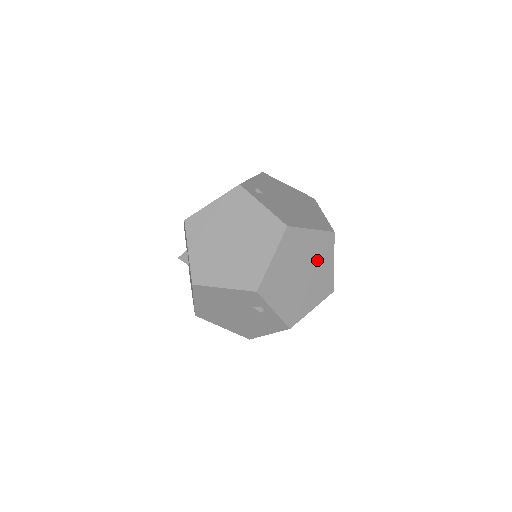
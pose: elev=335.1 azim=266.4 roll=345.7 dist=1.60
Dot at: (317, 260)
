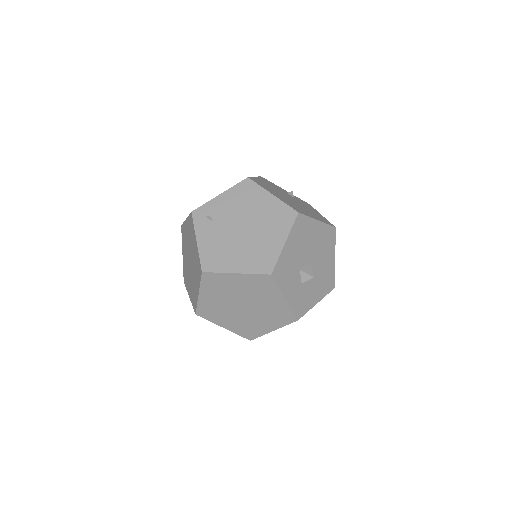
Dot at: (258, 296)
